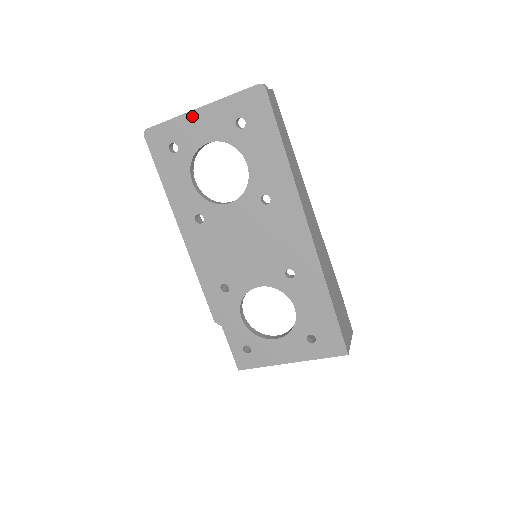
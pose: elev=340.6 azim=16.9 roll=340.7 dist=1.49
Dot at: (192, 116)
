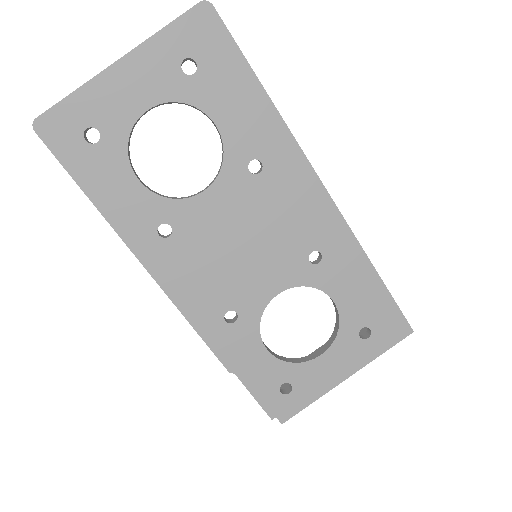
Dot at: (109, 76)
